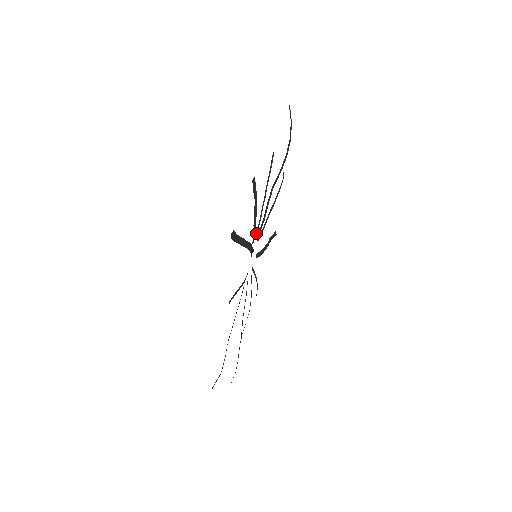
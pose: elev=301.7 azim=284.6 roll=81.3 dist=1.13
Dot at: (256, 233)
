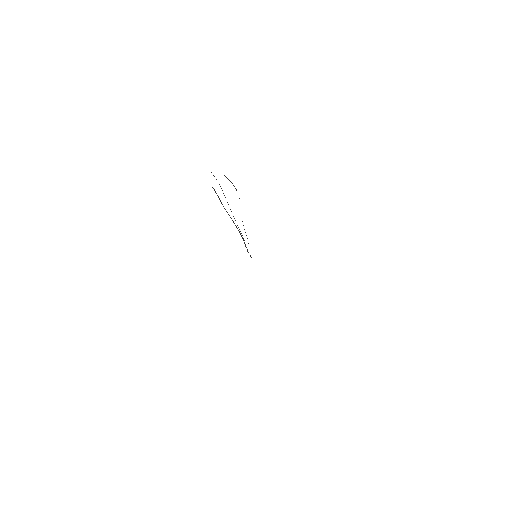
Dot at: occluded
